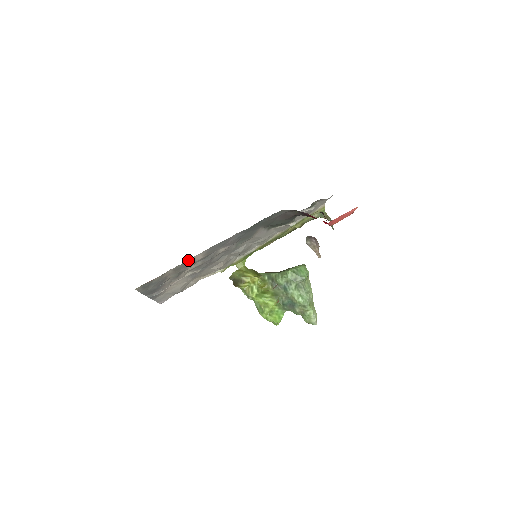
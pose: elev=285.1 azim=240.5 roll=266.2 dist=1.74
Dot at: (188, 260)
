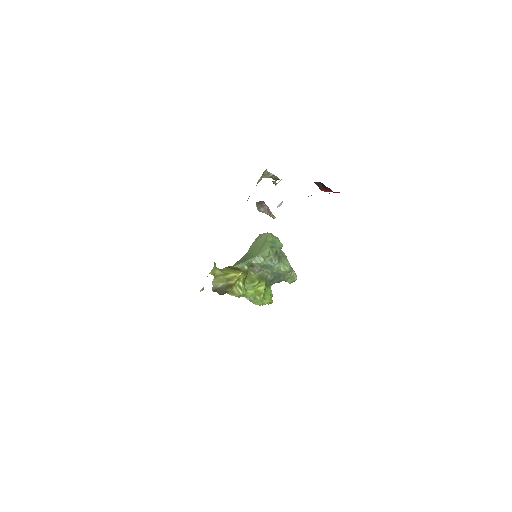
Dot at: occluded
